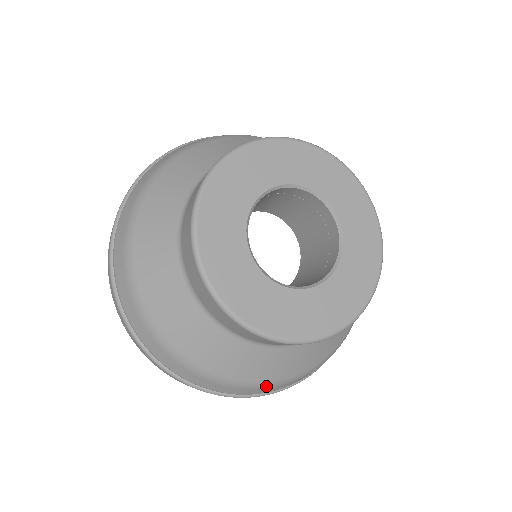
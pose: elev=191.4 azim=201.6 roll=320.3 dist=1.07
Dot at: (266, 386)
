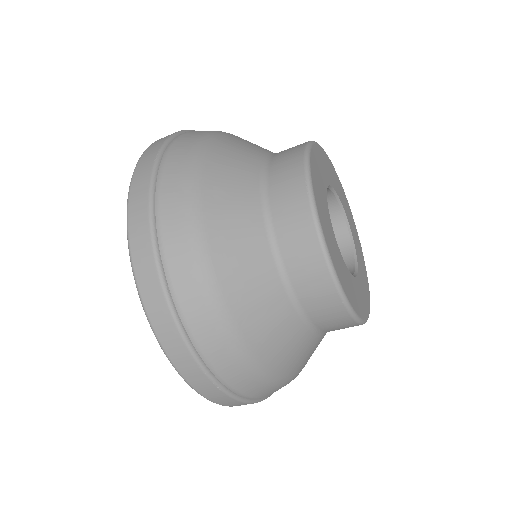
Dot at: (288, 382)
